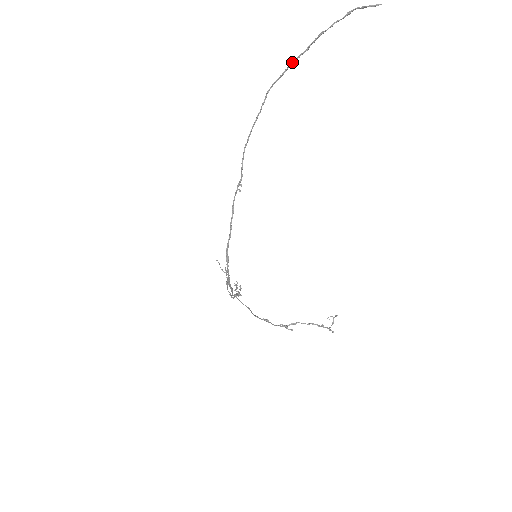
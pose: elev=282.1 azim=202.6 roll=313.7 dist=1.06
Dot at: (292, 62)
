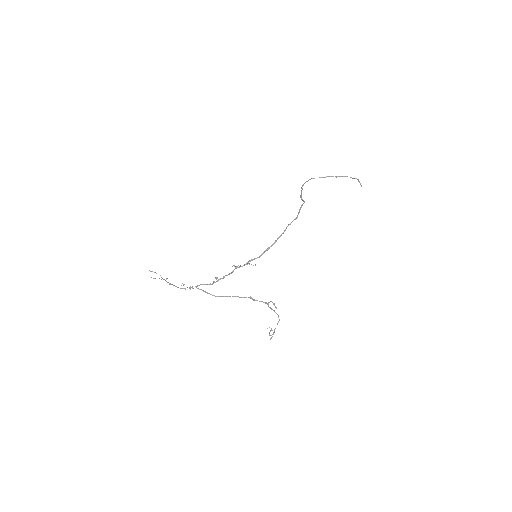
Dot at: (329, 176)
